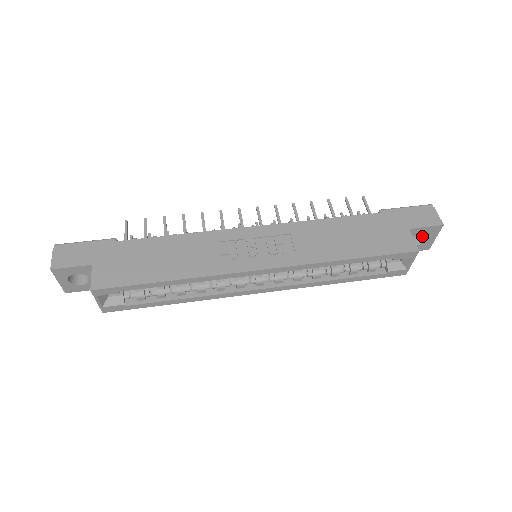
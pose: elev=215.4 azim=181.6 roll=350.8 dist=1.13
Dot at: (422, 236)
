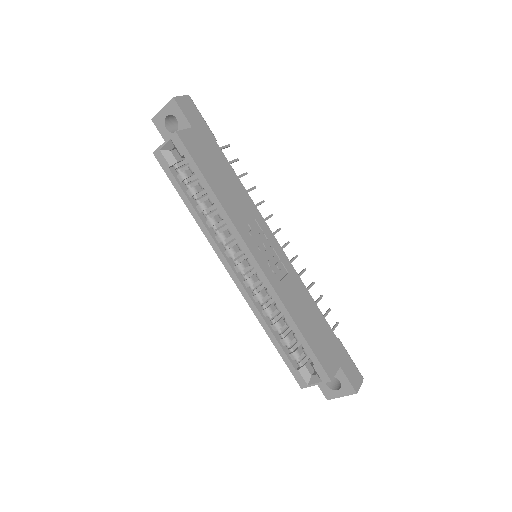
Dot at: (336, 386)
